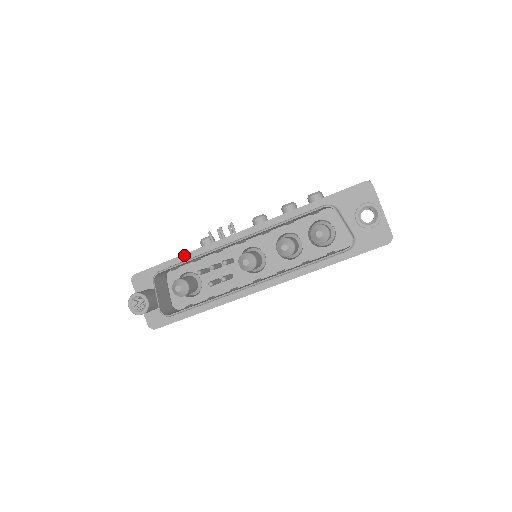
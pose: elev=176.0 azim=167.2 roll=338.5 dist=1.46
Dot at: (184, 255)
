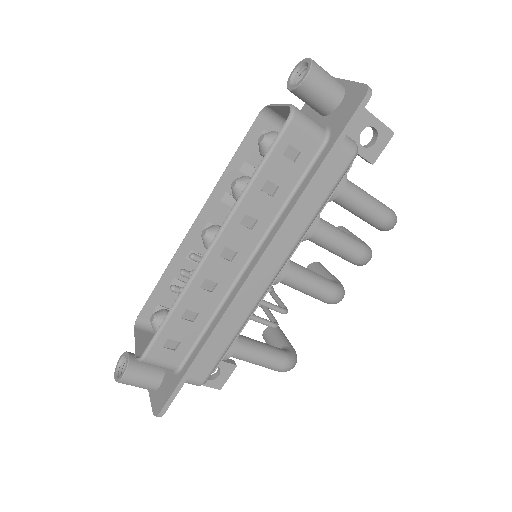
Dot at: occluded
